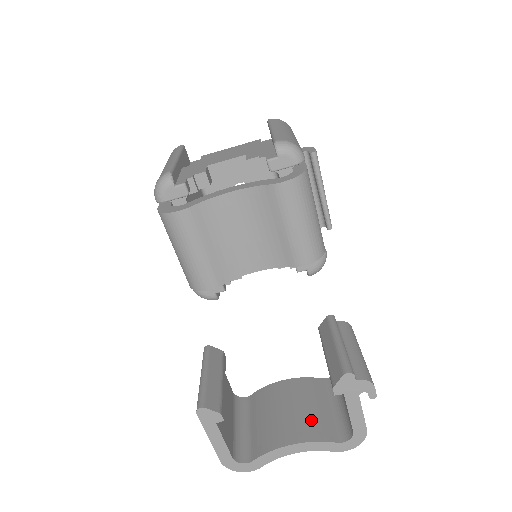
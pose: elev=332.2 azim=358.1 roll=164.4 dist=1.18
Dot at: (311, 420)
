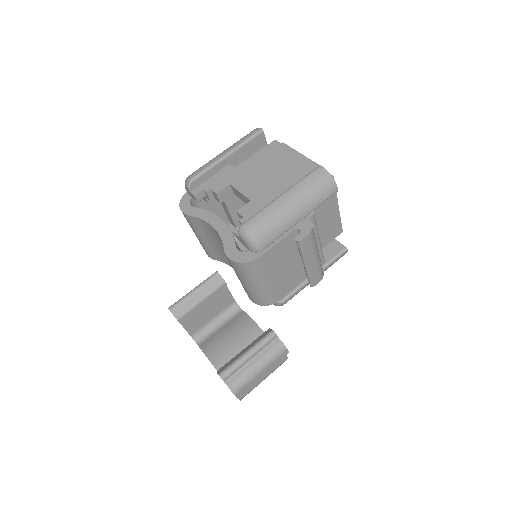
Dot at: occluded
